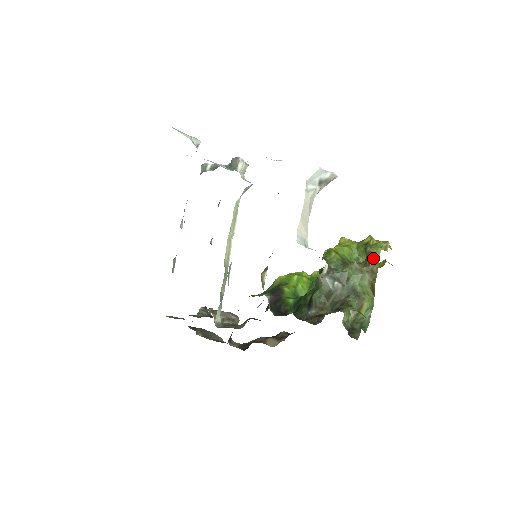
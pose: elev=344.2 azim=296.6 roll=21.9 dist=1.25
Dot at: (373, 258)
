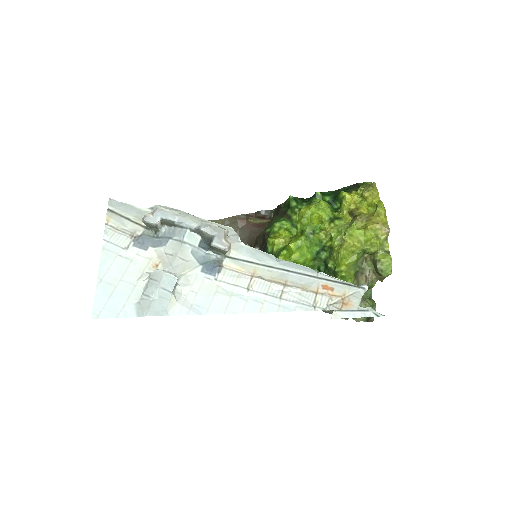
Dot at: occluded
